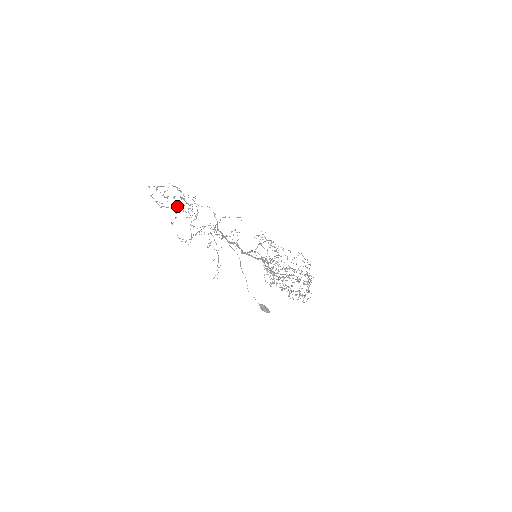
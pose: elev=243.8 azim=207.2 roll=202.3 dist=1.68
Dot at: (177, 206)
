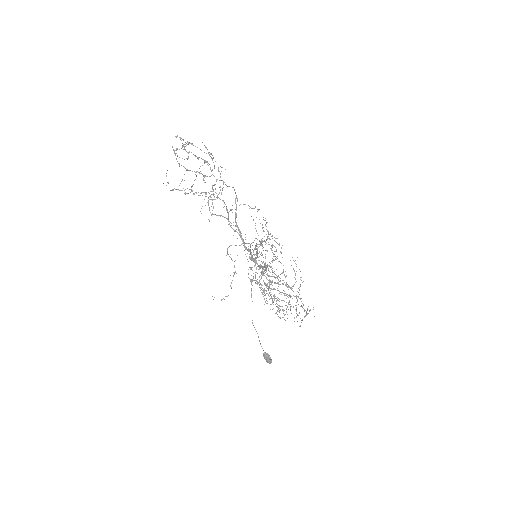
Dot at: (199, 172)
